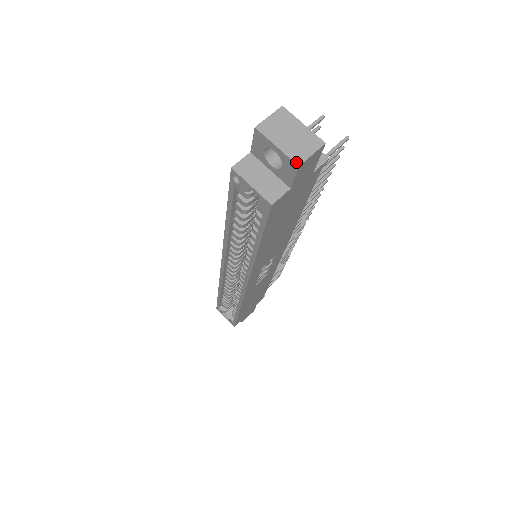
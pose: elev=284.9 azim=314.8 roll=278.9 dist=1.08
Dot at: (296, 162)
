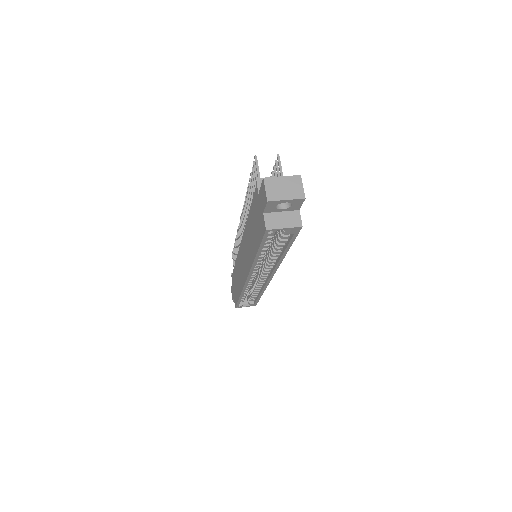
Dot at: (302, 198)
